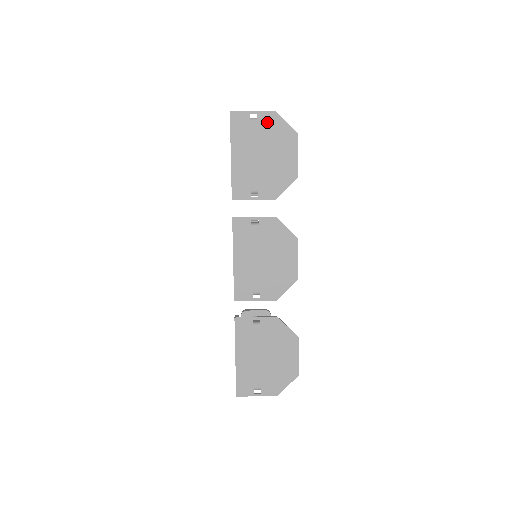
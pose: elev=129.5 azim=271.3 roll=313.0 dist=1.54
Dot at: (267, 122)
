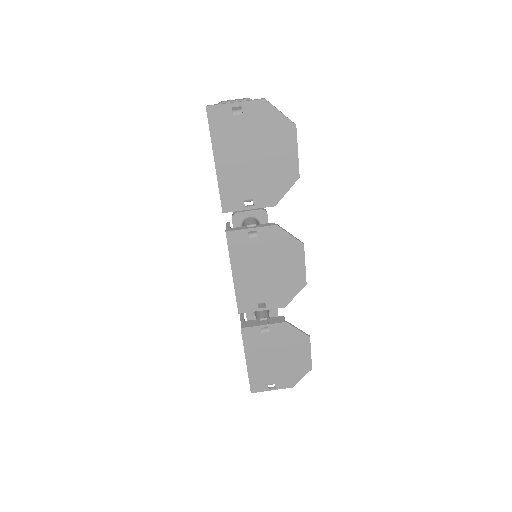
Dot at: (256, 115)
